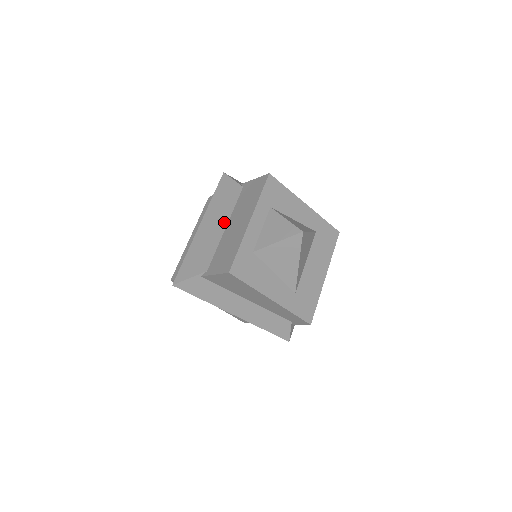
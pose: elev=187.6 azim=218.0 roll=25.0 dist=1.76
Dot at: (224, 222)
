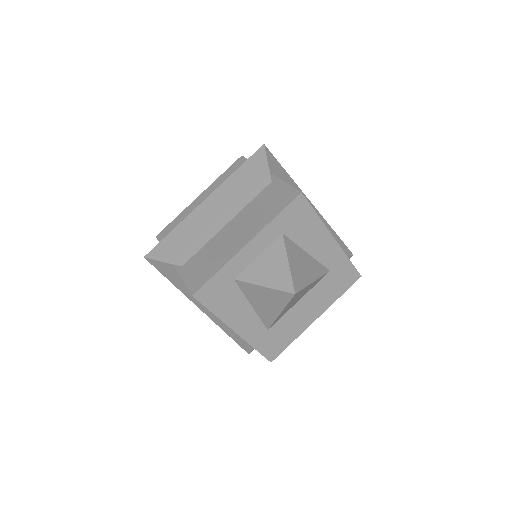
Dot at: (228, 216)
